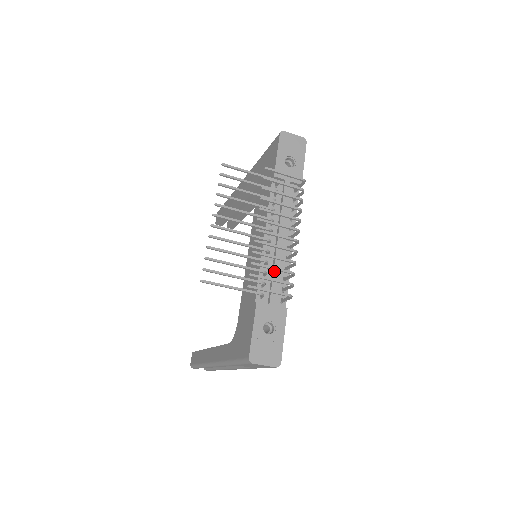
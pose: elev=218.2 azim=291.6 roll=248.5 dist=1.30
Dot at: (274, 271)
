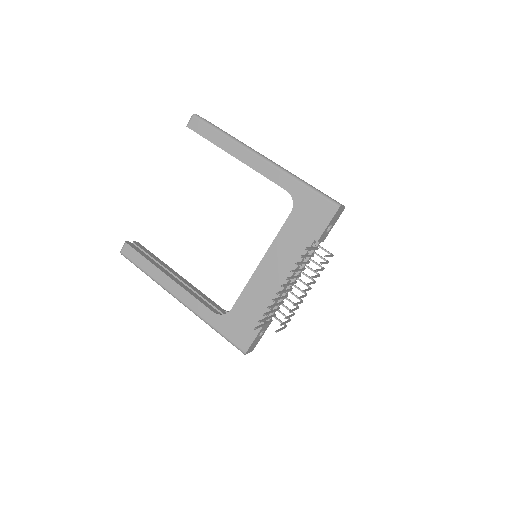
Dot at: occluded
